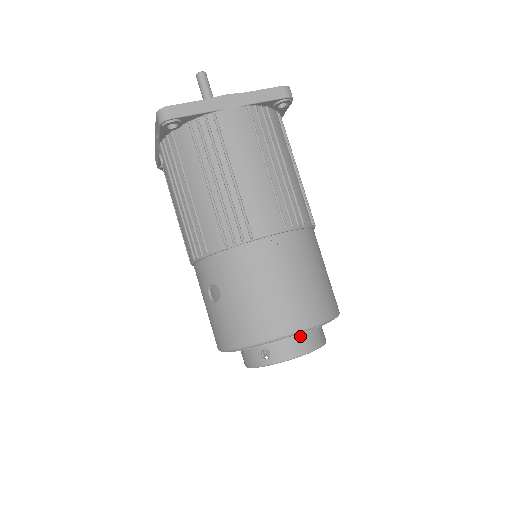
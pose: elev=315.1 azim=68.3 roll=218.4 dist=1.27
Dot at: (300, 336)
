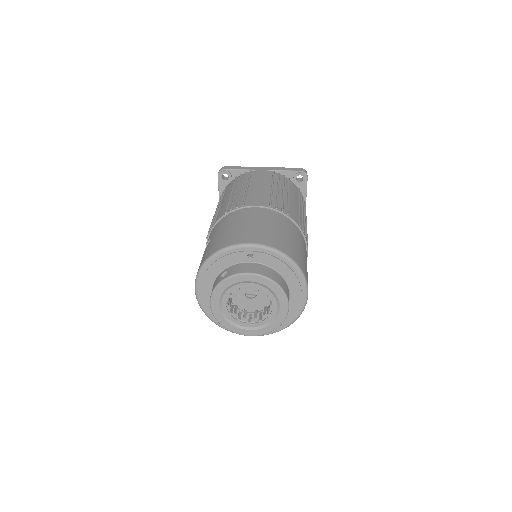
Dot at: (256, 265)
